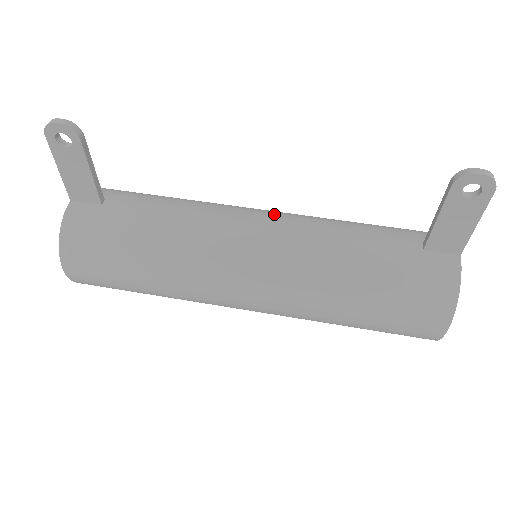
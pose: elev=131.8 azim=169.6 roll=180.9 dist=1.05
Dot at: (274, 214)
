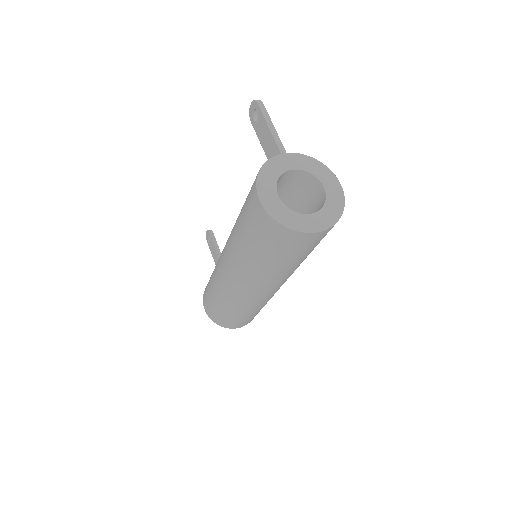
Dot at: occluded
